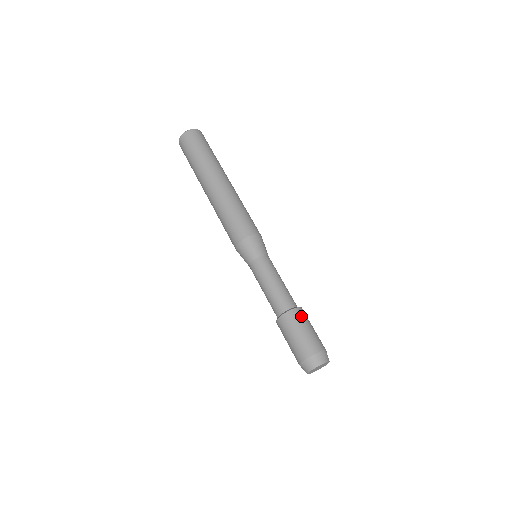
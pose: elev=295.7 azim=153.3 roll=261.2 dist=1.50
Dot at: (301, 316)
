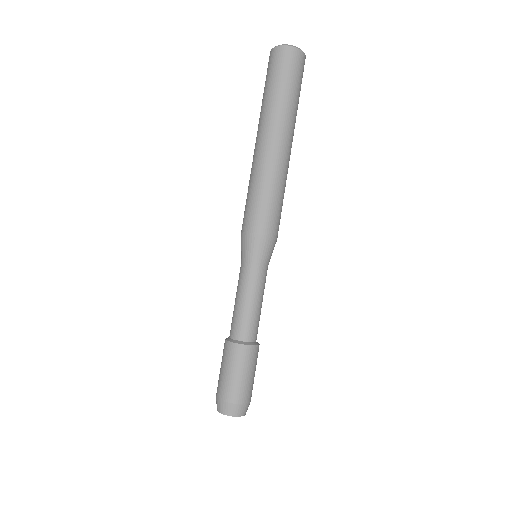
Dot at: occluded
